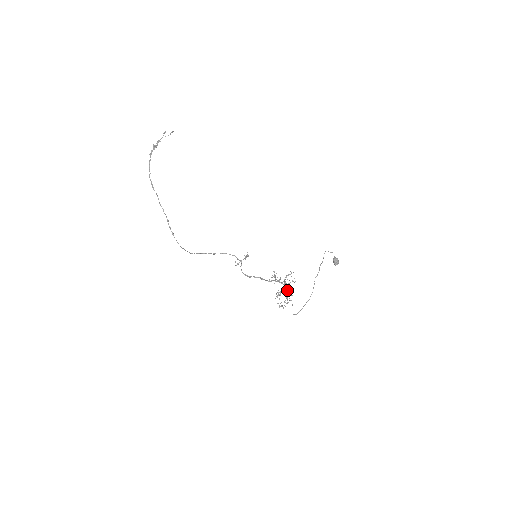
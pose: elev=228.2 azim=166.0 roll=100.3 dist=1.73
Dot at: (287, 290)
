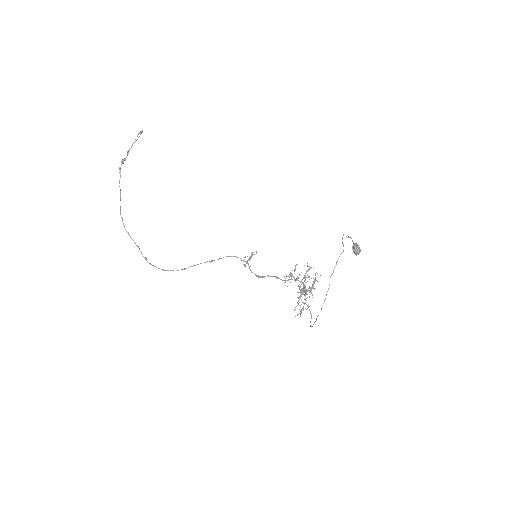
Dot at: (304, 292)
